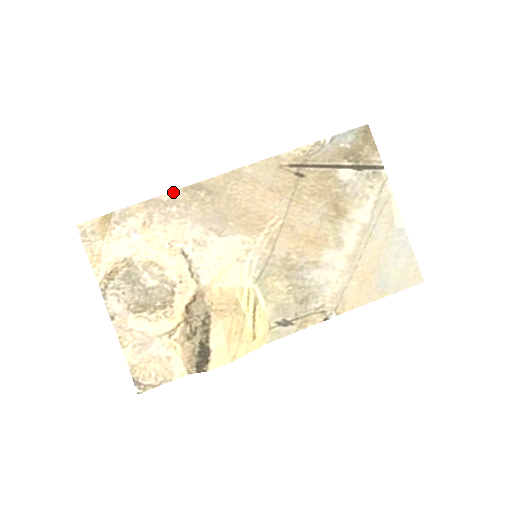
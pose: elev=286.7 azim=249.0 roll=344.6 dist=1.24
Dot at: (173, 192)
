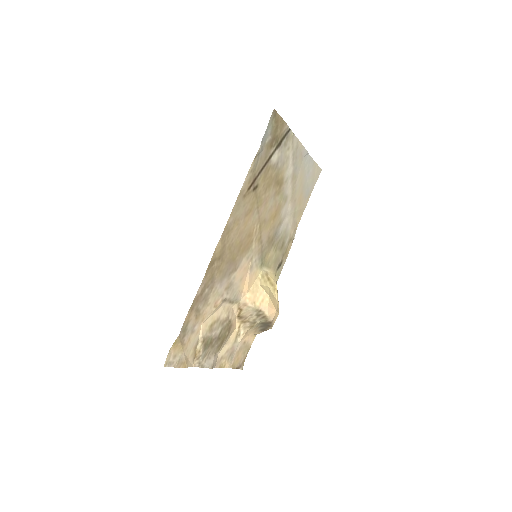
Dot at: (201, 284)
